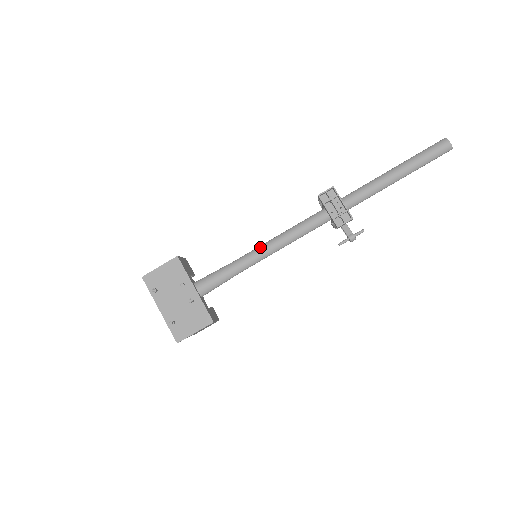
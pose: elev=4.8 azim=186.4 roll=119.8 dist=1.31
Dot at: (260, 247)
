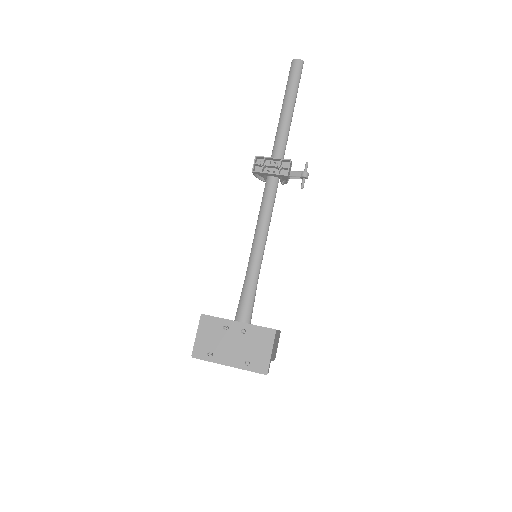
Dot at: (252, 248)
